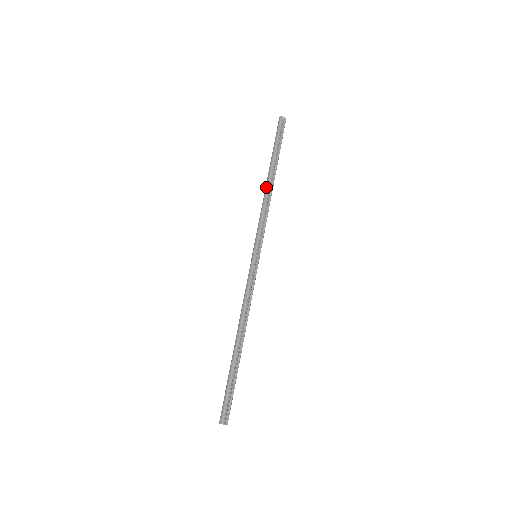
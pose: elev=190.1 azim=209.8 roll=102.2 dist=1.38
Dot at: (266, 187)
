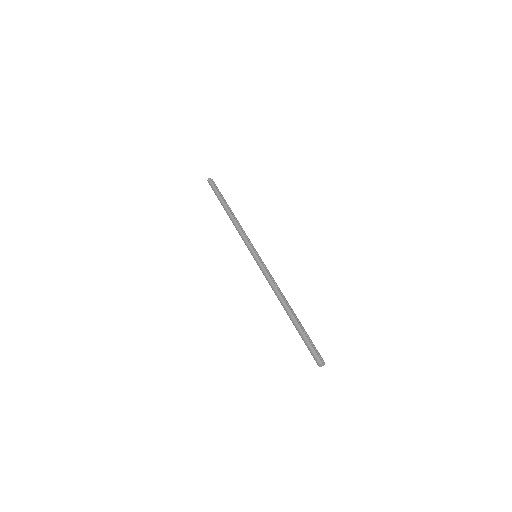
Dot at: (231, 216)
